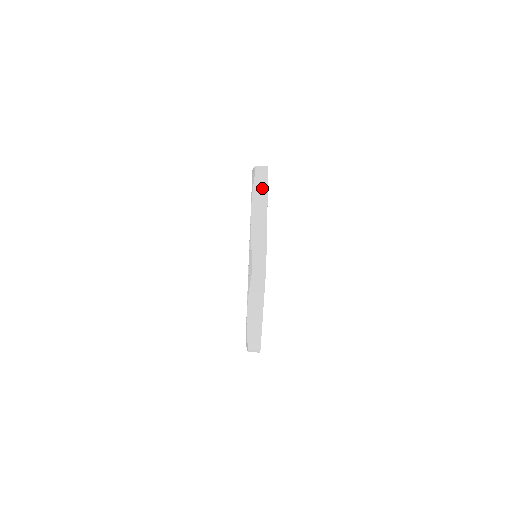
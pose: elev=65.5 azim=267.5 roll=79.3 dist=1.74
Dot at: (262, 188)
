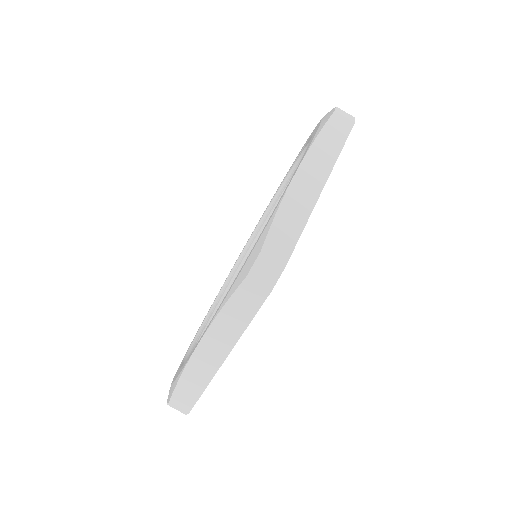
Dot at: occluded
